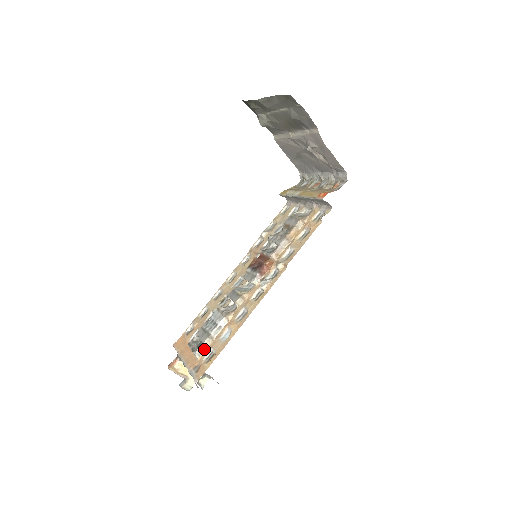
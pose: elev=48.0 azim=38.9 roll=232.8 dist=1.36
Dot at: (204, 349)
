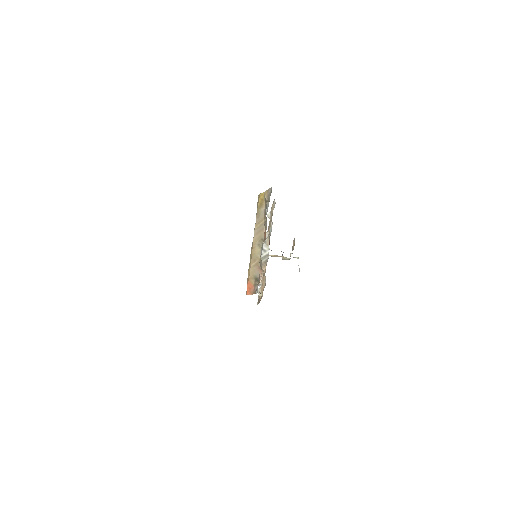
Dot at: (259, 284)
